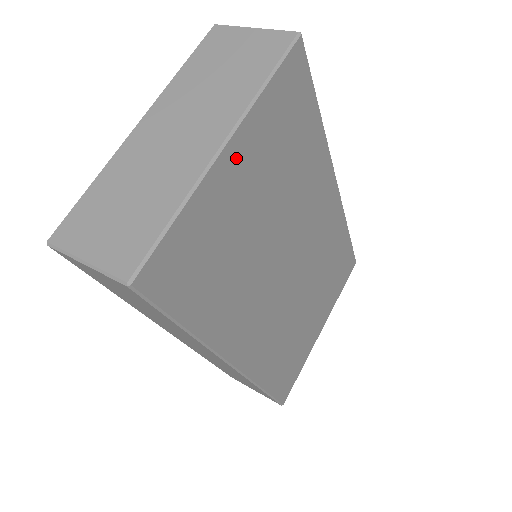
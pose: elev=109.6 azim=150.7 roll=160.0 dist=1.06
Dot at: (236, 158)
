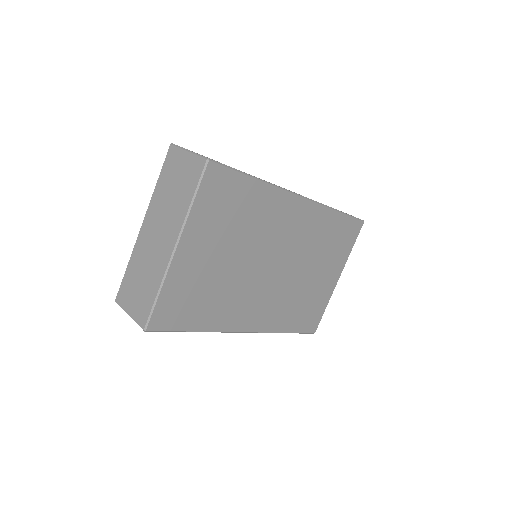
Dot at: (188, 248)
